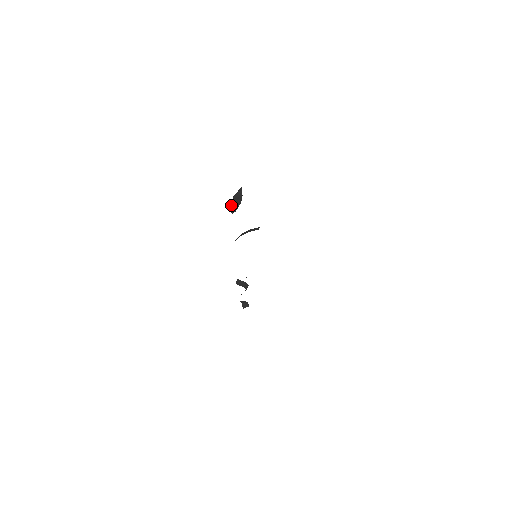
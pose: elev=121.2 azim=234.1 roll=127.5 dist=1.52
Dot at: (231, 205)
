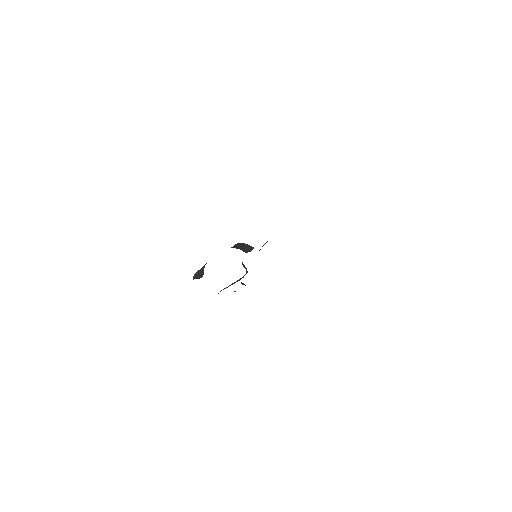
Dot at: (193, 279)
